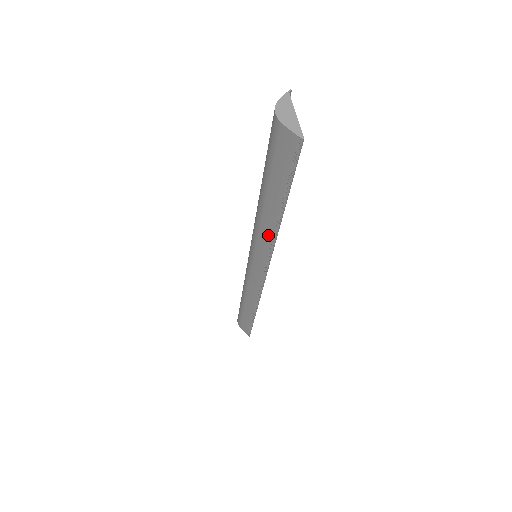
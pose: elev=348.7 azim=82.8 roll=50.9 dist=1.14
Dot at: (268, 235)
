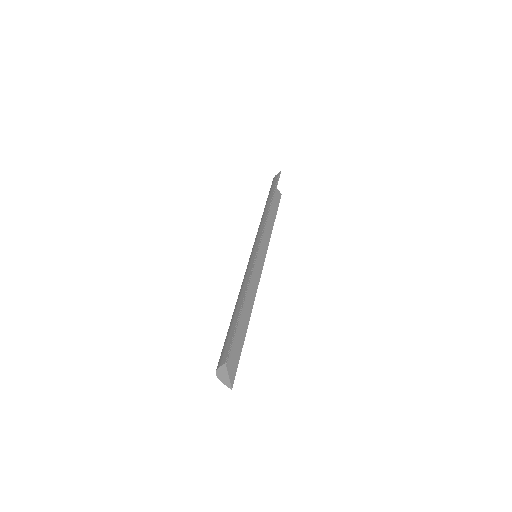
Dot at: (248, 300)
